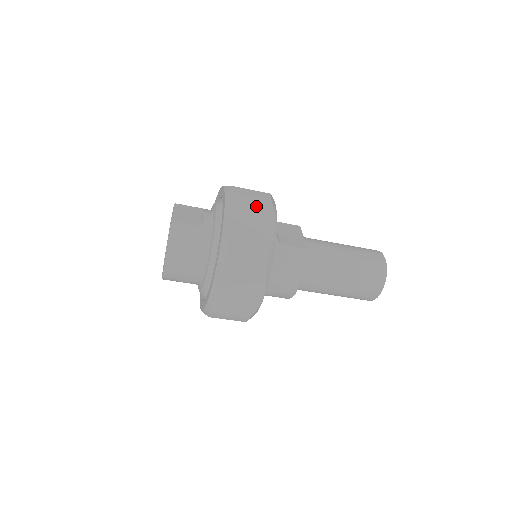
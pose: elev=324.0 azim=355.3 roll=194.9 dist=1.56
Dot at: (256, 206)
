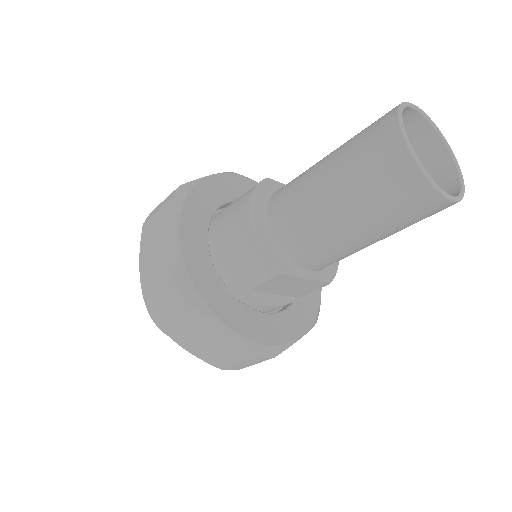
Dot at: occluded
